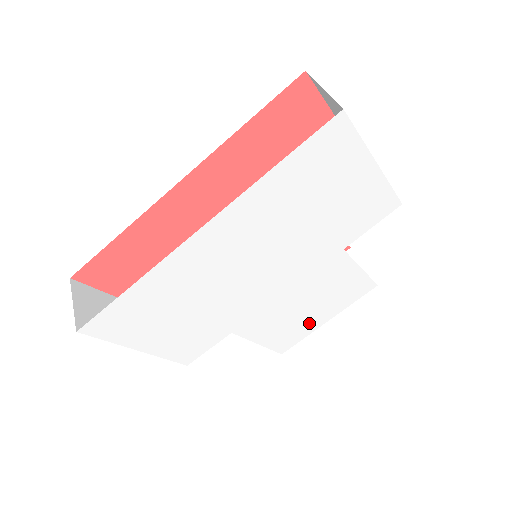
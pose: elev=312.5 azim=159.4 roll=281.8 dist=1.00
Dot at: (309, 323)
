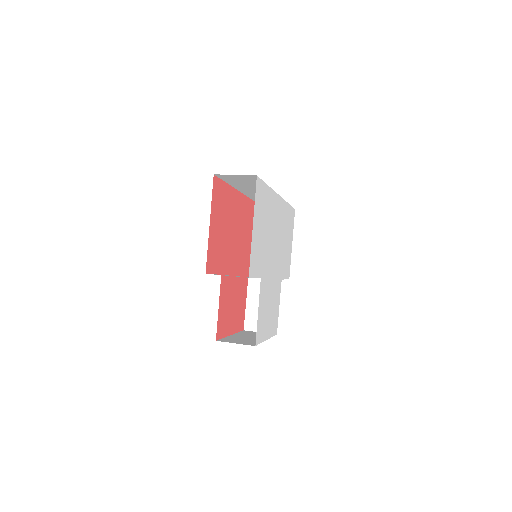
Dot at: (266, 327)
